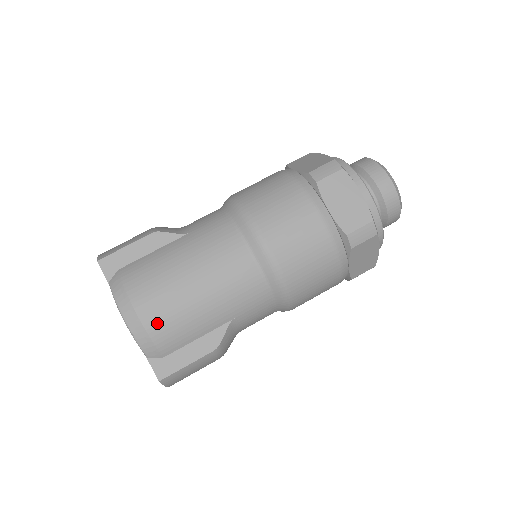
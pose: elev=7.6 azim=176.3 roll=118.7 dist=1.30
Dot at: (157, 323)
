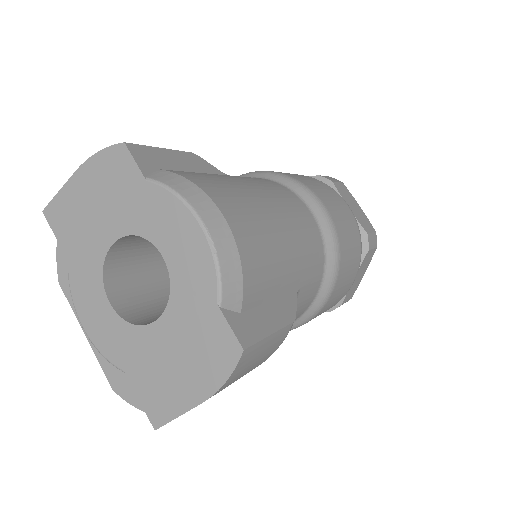
Dot at: (248, 243)
